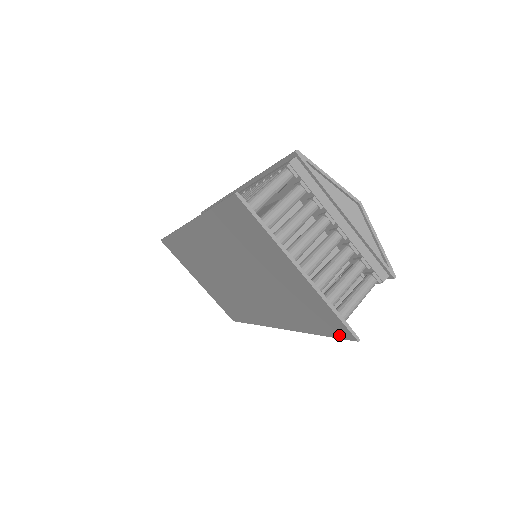
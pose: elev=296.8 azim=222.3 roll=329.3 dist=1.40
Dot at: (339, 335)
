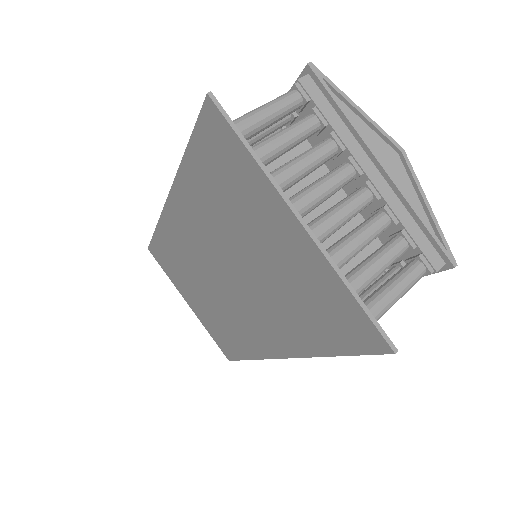
Dot at: (363, 347)
